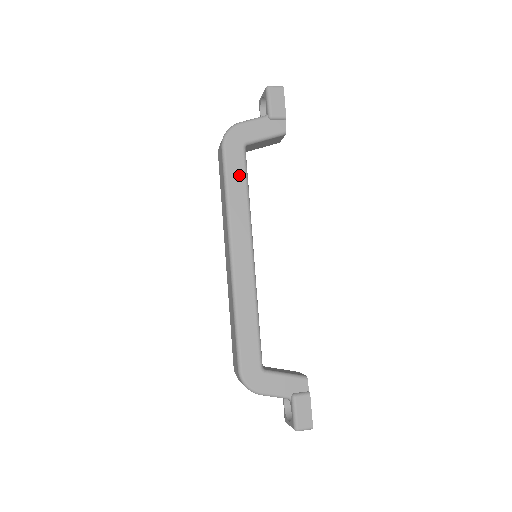
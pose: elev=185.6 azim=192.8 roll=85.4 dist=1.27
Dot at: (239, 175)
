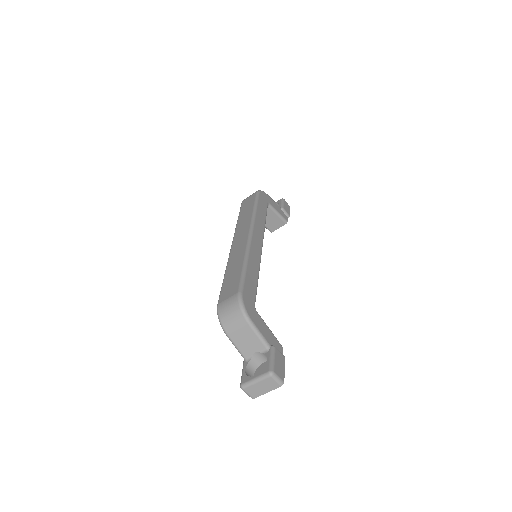
Dot at: (263, 209)
